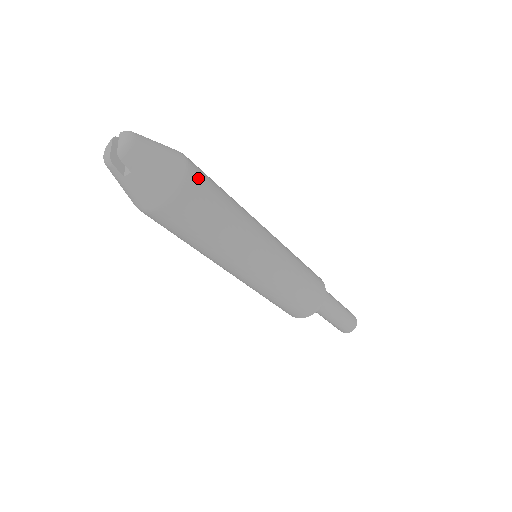
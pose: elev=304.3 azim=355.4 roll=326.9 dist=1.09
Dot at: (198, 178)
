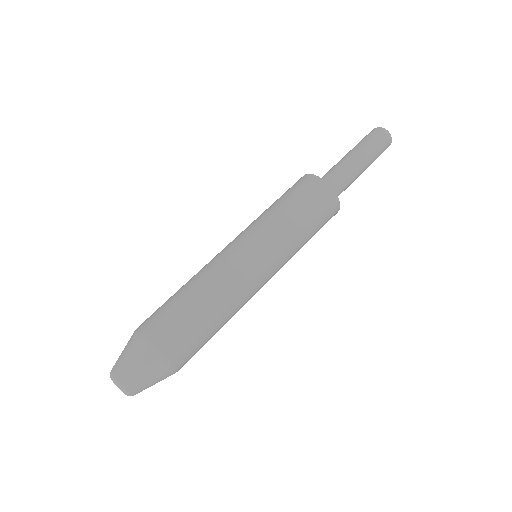
Dot at: (175, 346)
